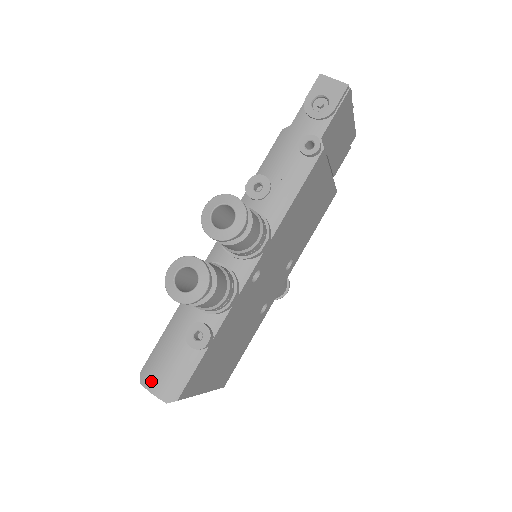
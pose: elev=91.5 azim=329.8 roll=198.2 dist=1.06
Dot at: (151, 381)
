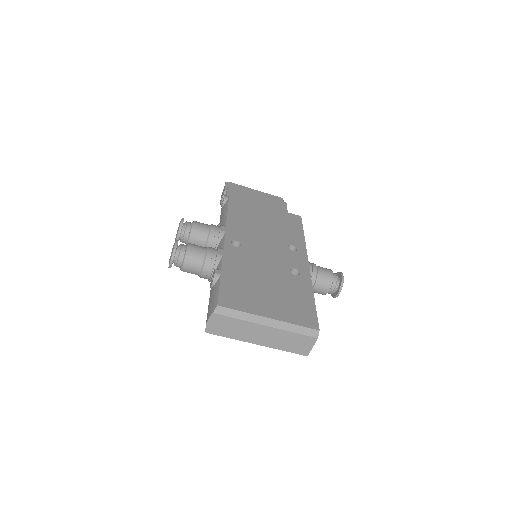
Dot at: (206, 321)
